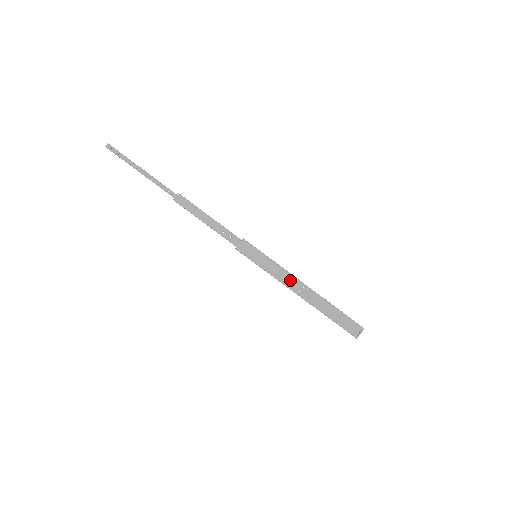
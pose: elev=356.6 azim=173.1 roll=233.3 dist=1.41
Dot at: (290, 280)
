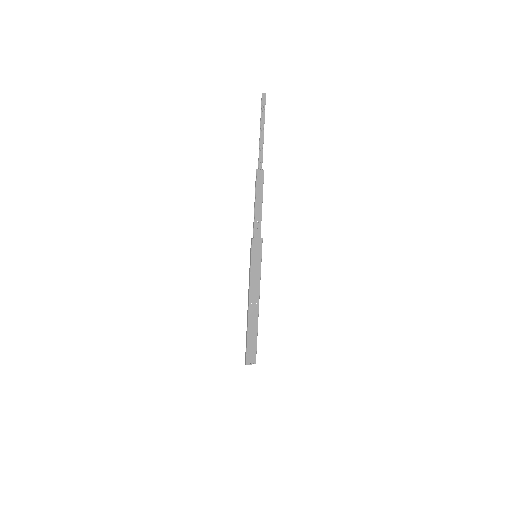
Dot at: (255, 291)
